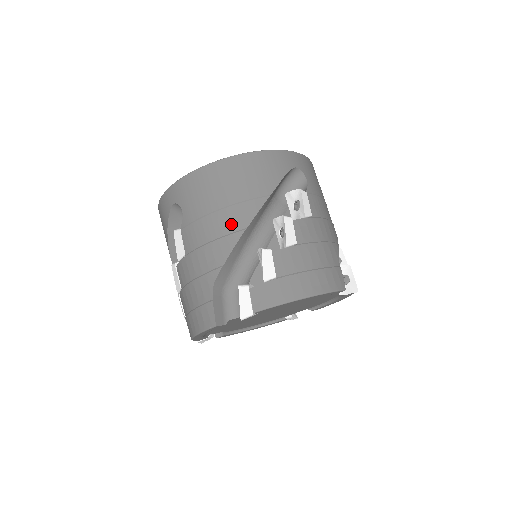
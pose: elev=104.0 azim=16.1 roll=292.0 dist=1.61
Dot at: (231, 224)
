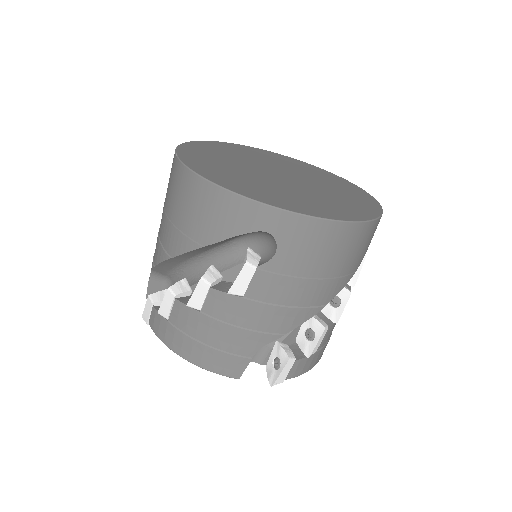
Dot at: (319, 298)
